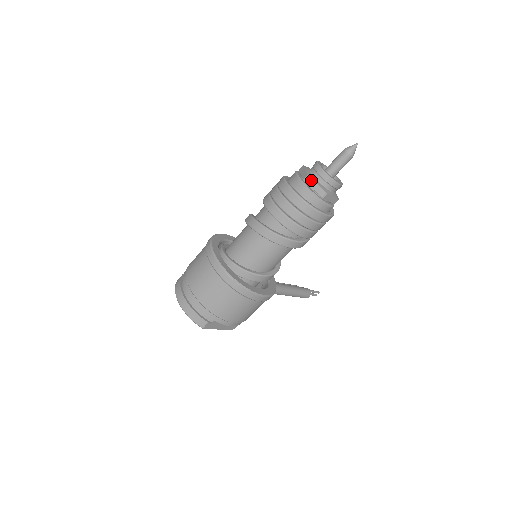
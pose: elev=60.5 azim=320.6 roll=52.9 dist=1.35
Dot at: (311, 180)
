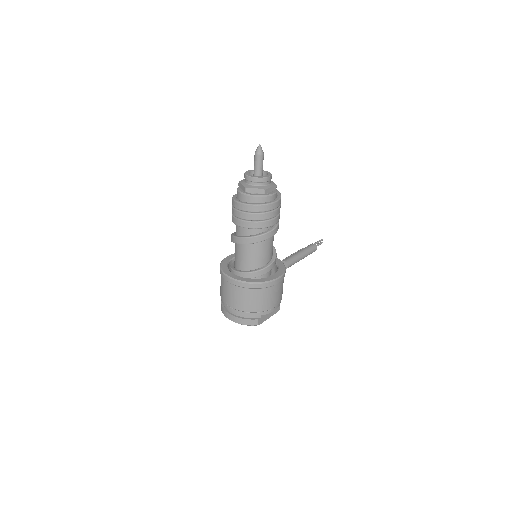
Dot at: (249, 189)
